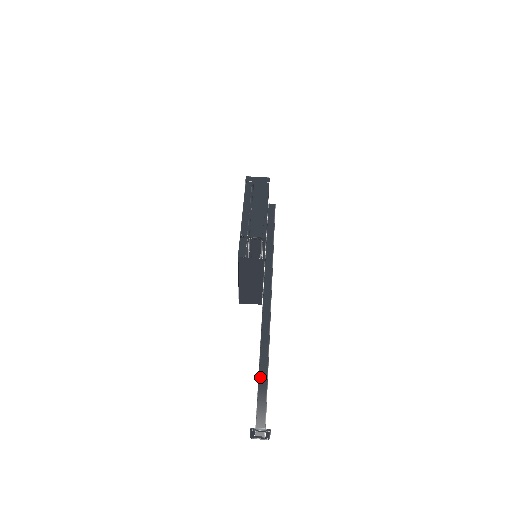
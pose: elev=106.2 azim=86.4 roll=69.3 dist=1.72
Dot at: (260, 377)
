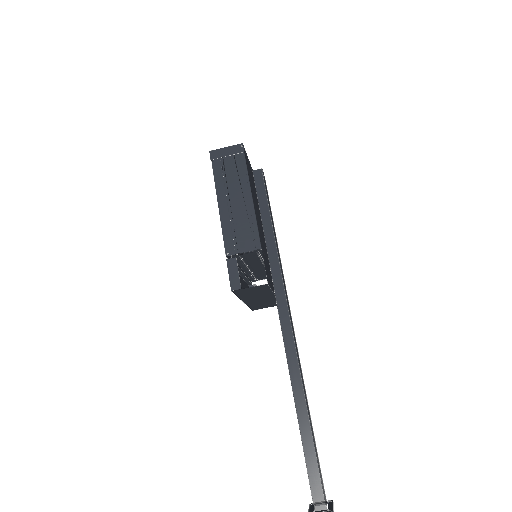
Dot at: (303, 438)
